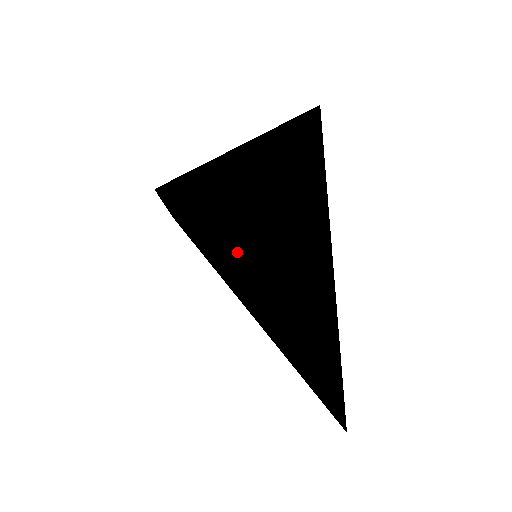
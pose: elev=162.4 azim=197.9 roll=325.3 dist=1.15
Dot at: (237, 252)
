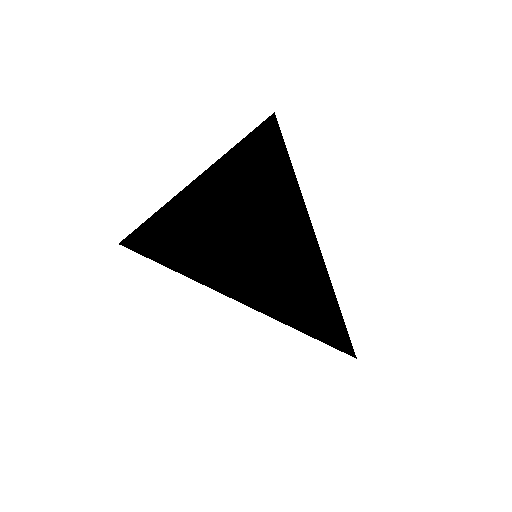
Dot at: (264, 255)
